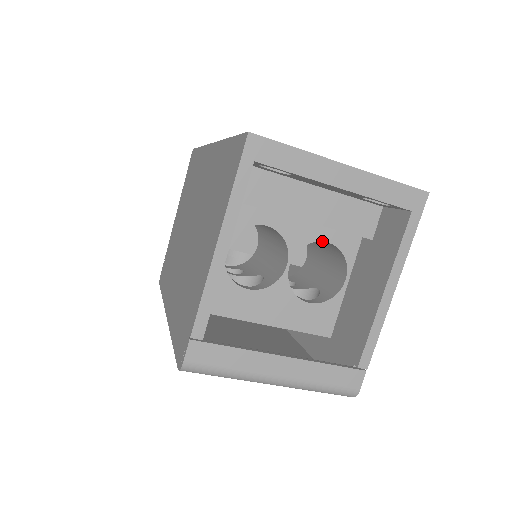
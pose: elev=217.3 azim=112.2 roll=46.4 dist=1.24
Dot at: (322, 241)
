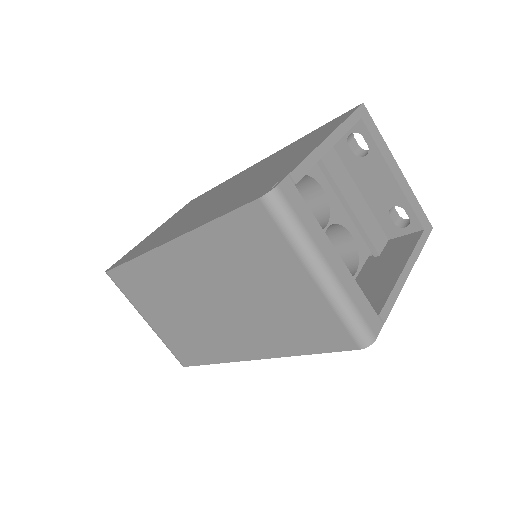
Dot at: (349, 232)
